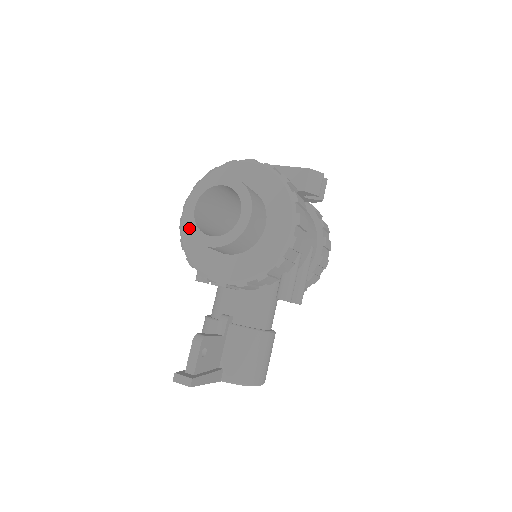
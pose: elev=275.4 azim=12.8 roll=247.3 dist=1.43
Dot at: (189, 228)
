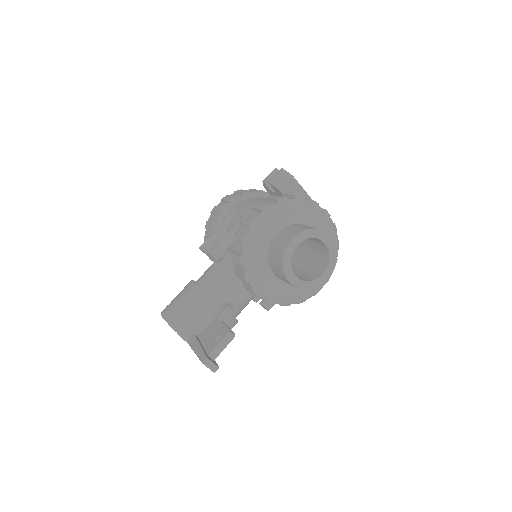
Dot at: (285, 259)
